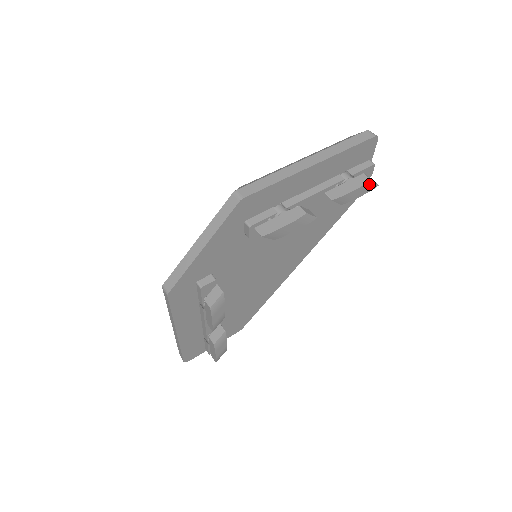
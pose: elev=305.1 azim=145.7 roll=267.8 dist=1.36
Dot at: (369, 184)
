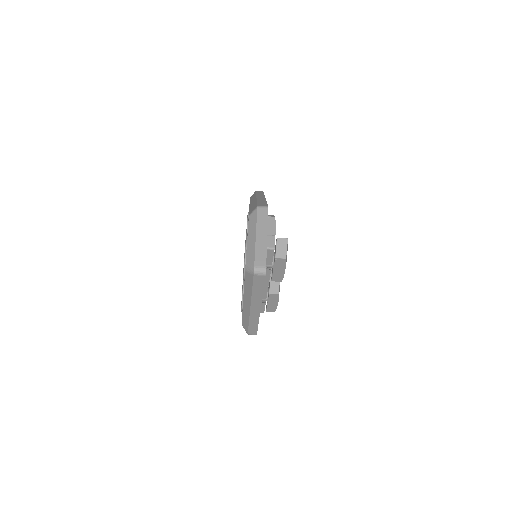
Dot at: (286, 256)
